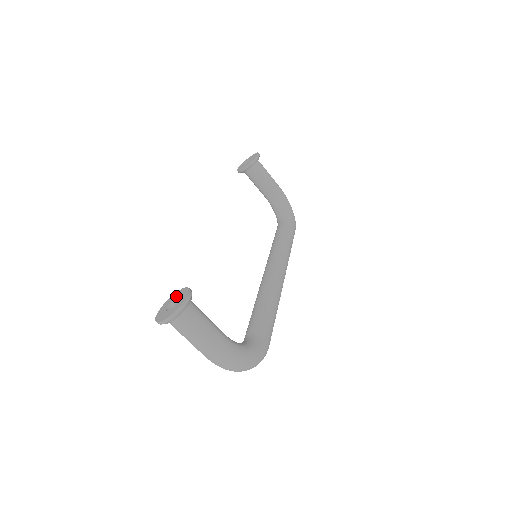
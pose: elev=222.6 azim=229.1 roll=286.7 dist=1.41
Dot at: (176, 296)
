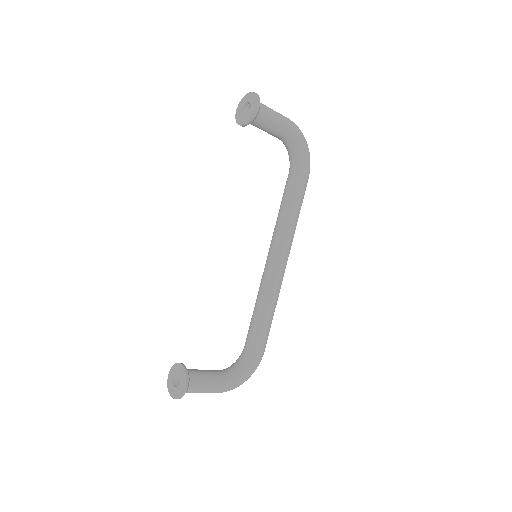
Dot at: (178, 372)
